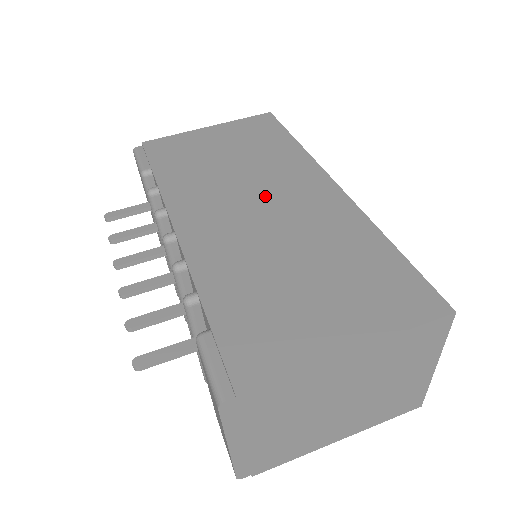
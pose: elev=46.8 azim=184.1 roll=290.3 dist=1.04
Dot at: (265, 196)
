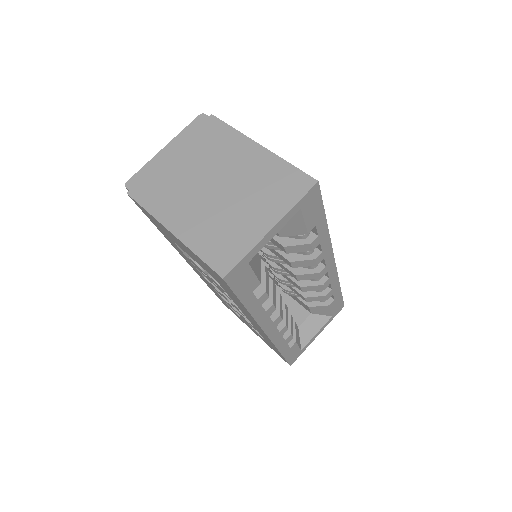
Dot at: occluded
